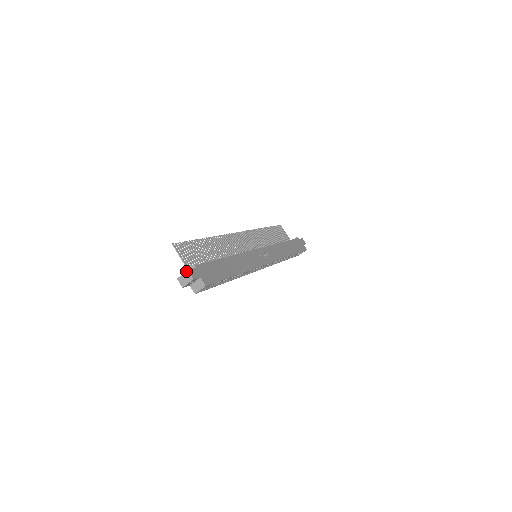
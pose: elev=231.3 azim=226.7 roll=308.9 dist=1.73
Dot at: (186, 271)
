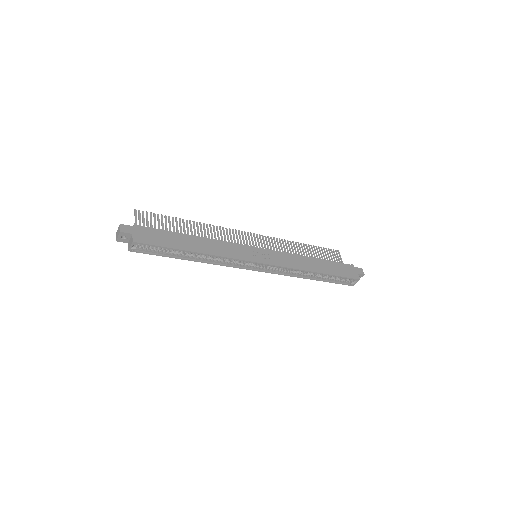
Dot at: (119, 225)
